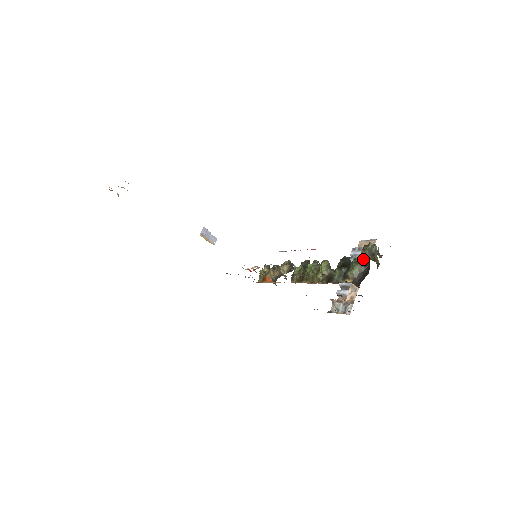
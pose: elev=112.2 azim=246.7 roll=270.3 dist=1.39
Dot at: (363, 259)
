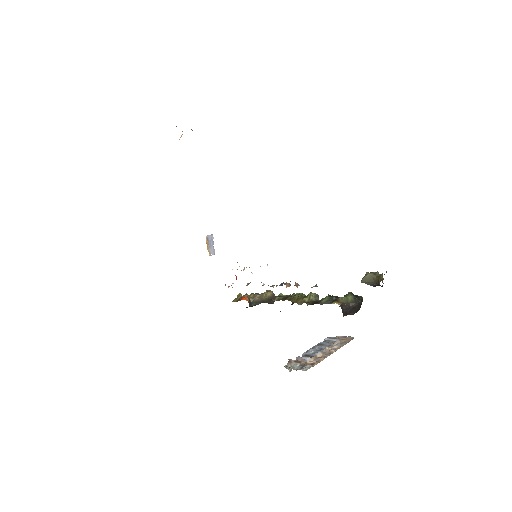
Dot at: (365, 280)
